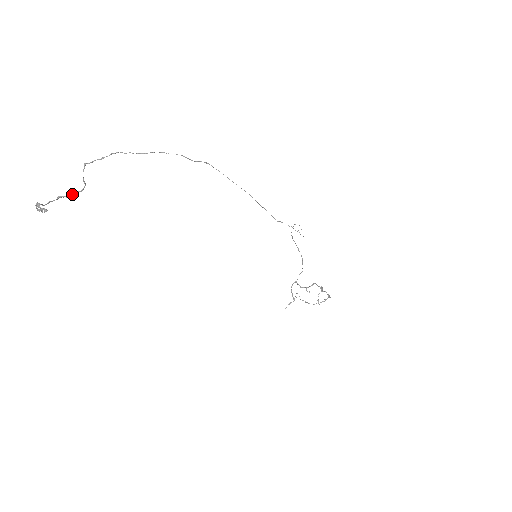
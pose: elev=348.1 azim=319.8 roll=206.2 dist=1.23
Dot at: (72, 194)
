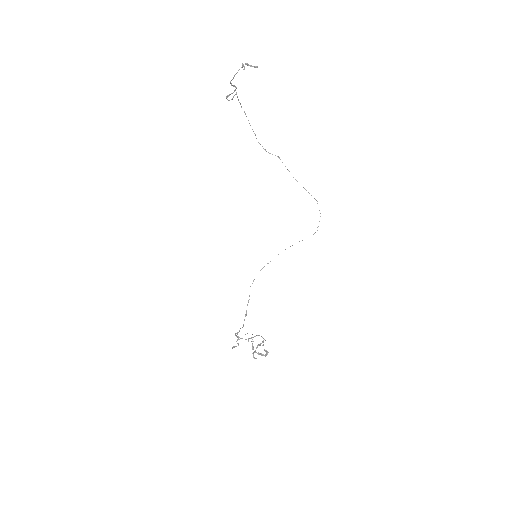
Dot at: (234, 91)
